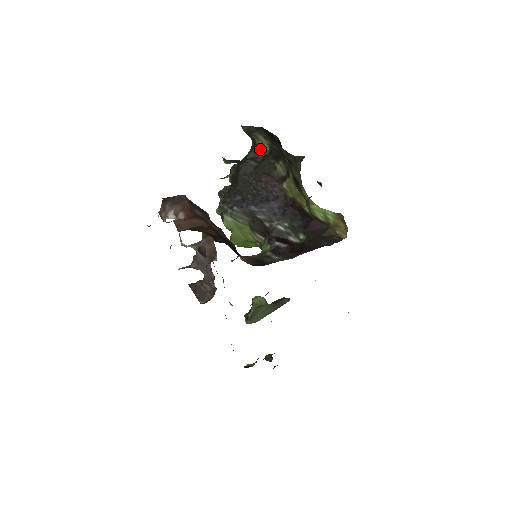
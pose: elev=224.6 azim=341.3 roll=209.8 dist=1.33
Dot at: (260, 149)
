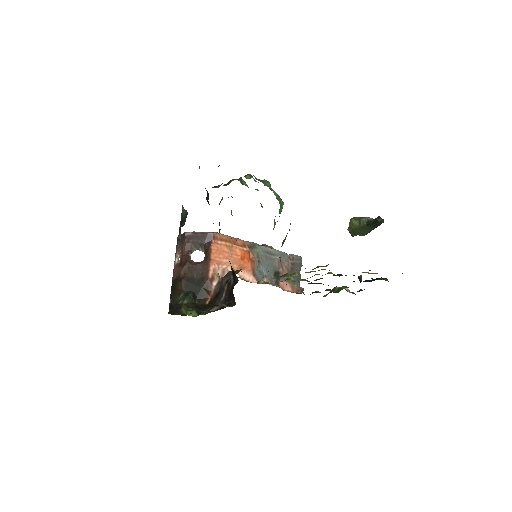
Dot at: occluded
